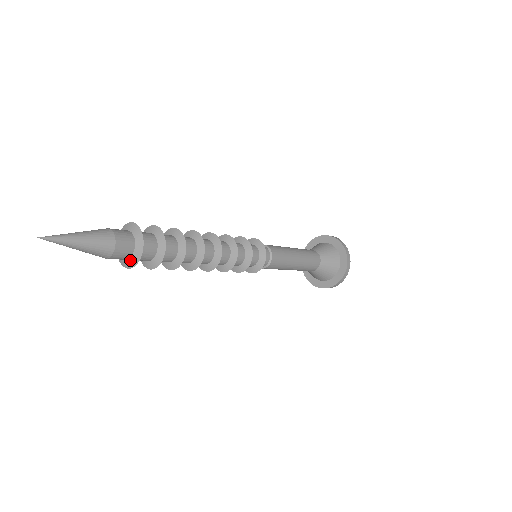
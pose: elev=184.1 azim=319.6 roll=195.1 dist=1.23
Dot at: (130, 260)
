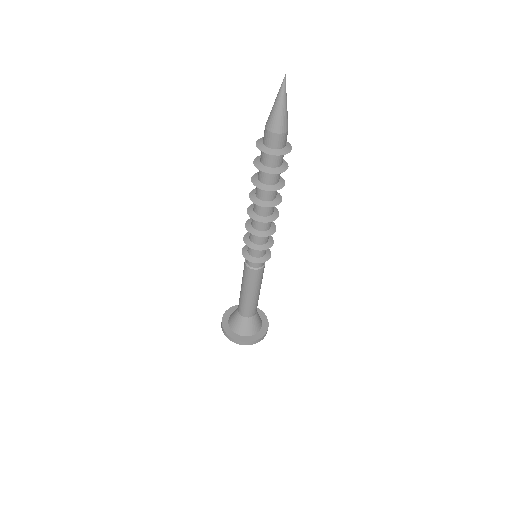
Dot at: (278, 150)
